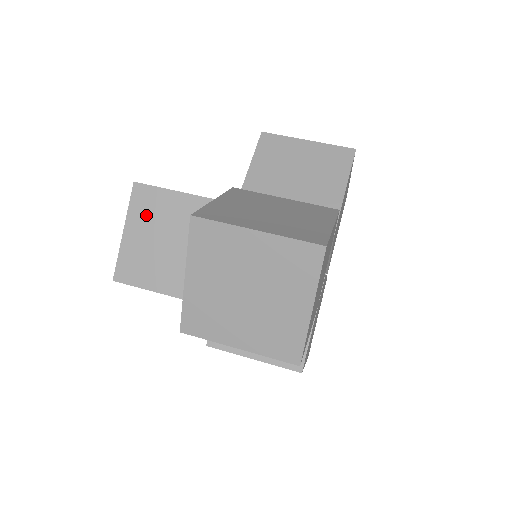
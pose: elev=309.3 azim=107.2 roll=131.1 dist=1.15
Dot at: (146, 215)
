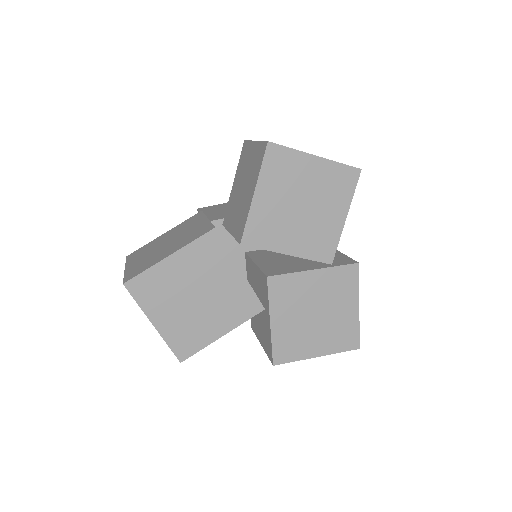
Dot at: occluded
